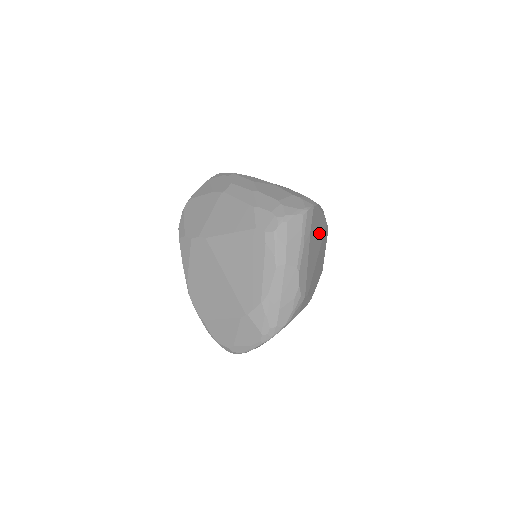
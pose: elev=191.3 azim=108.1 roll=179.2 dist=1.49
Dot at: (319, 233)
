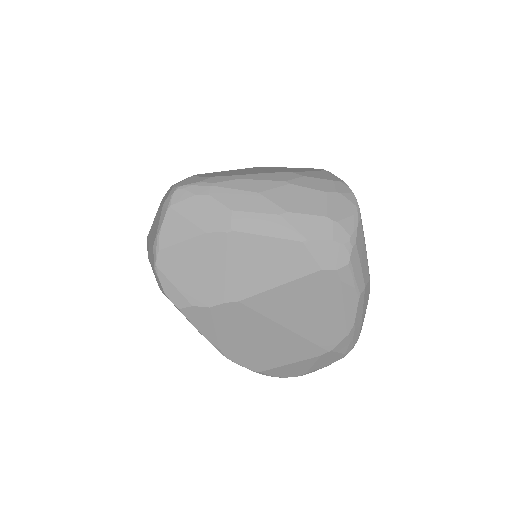
Dot at: occluded
